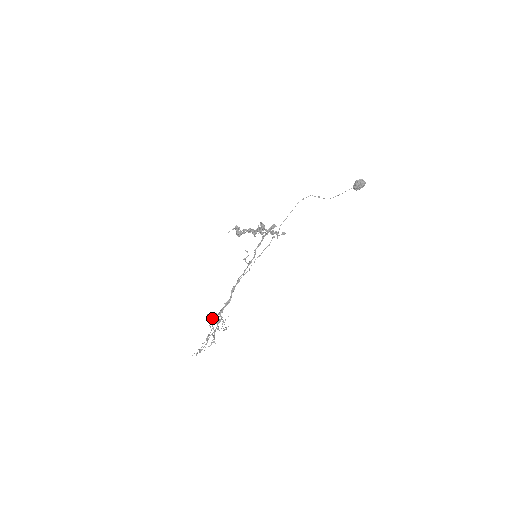
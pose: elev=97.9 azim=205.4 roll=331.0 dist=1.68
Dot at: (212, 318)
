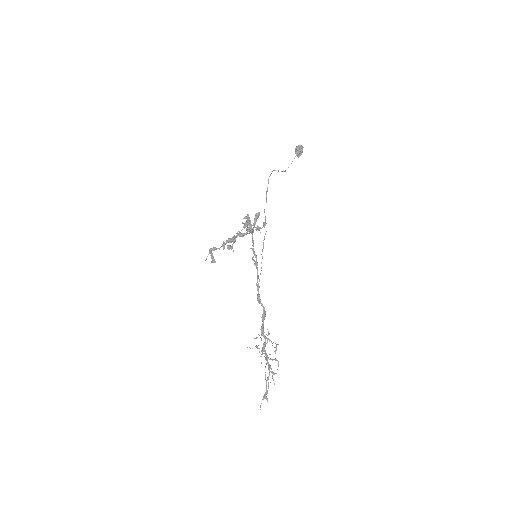
Dot at: (256, 346)
